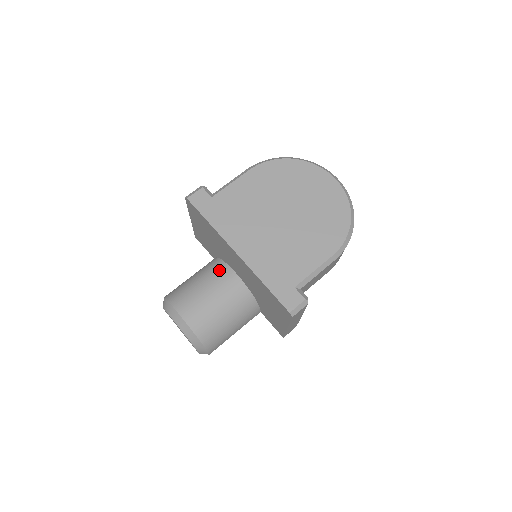
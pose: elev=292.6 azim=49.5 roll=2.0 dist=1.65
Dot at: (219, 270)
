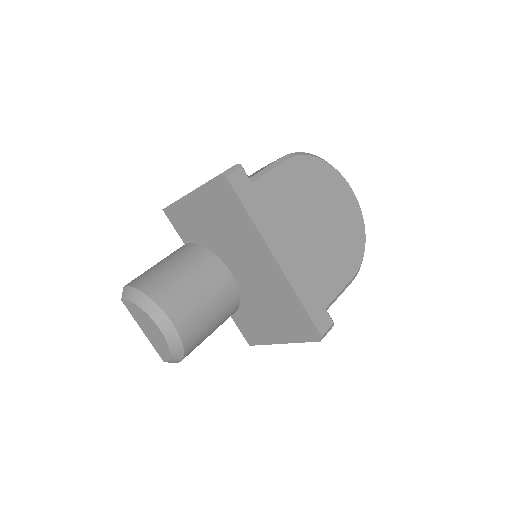
Dot at: (211, 264)
